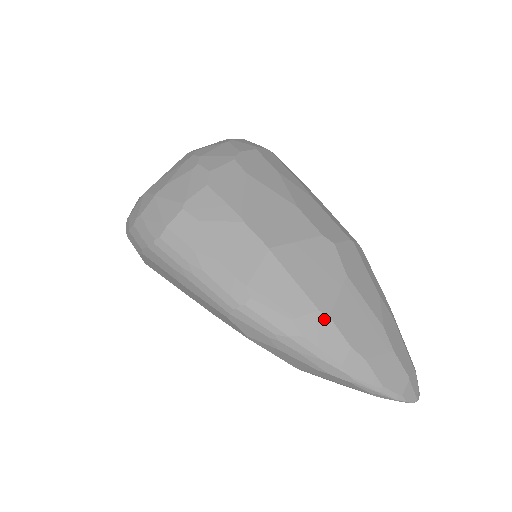
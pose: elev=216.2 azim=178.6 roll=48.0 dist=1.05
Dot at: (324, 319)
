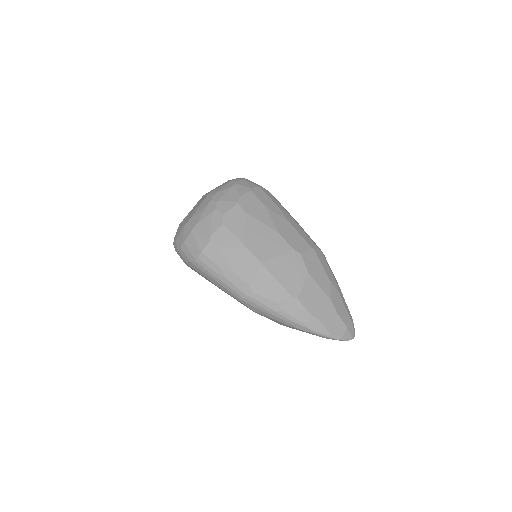
Dot at: (295, 301)
